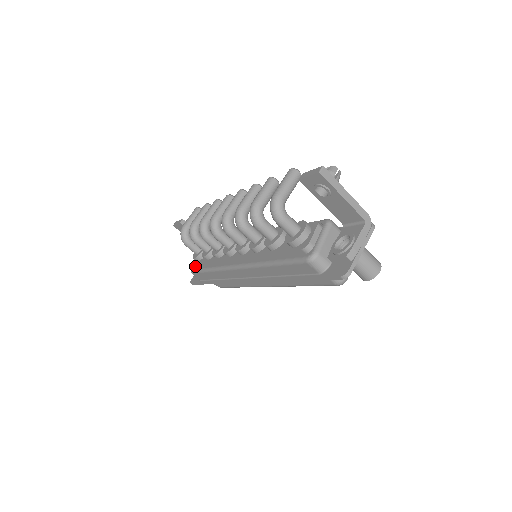
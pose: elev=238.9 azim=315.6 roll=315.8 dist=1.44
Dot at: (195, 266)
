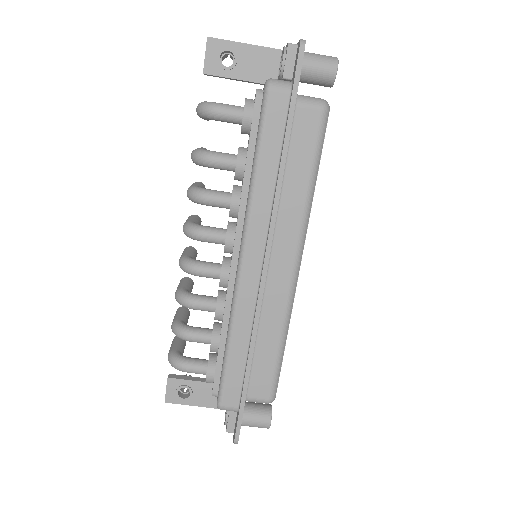
Dot at: (217, 392)
